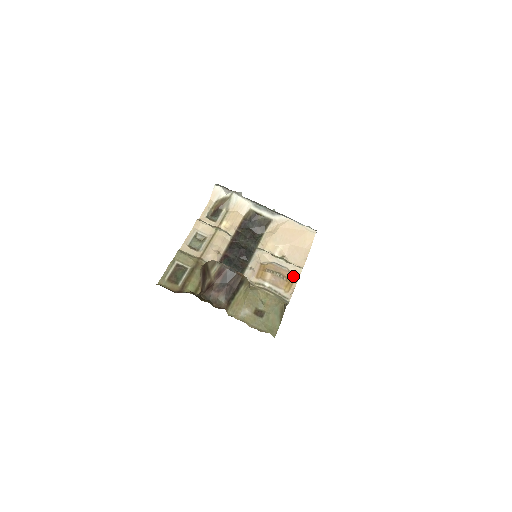
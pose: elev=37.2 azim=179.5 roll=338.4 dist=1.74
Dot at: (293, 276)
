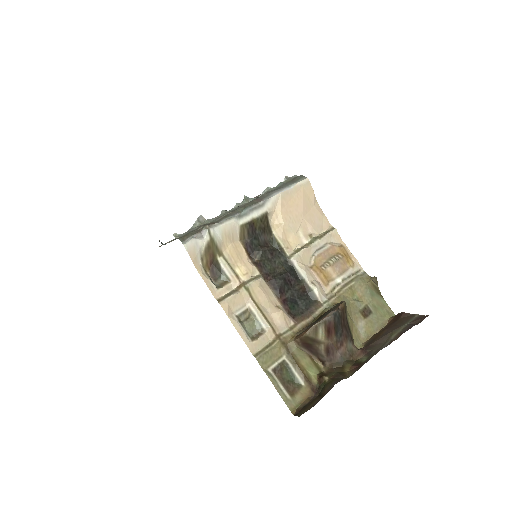
Dot at: (338, 245)
